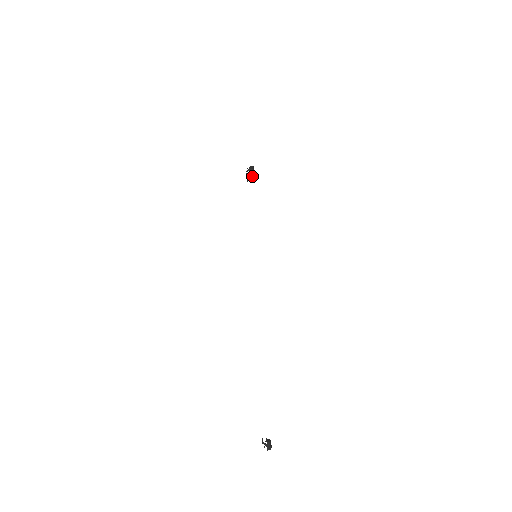
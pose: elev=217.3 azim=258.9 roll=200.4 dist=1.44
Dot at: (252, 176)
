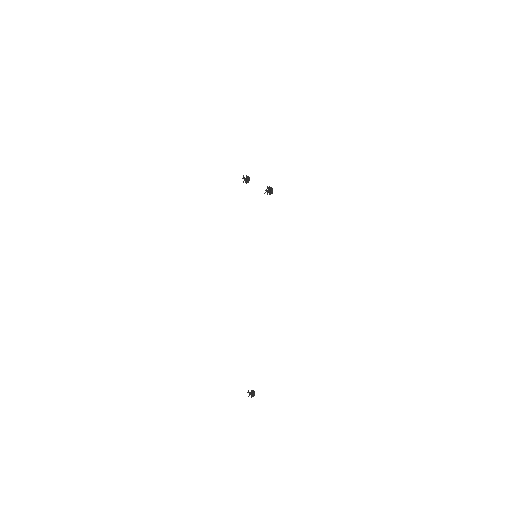
Dot at: (249, 179)
